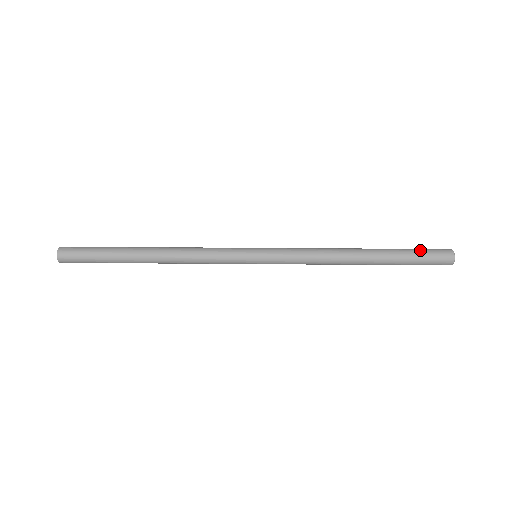
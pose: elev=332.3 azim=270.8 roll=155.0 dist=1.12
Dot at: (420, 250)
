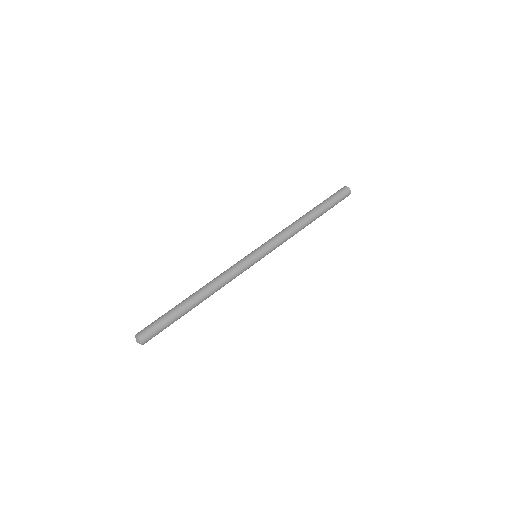
Dot at: (334, 197)
